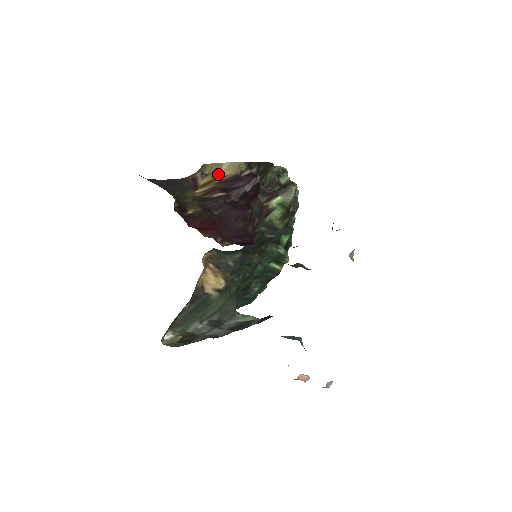
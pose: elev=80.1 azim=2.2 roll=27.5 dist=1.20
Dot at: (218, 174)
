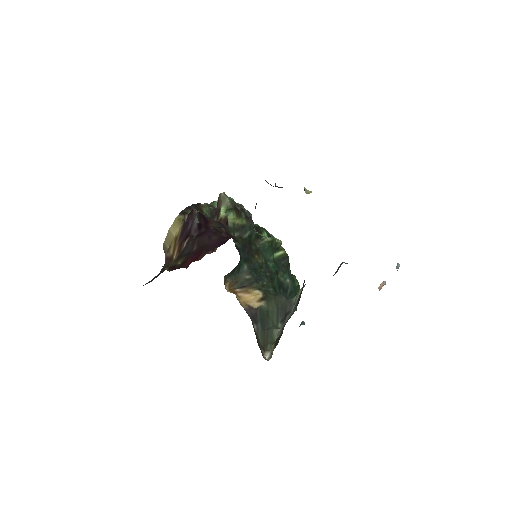
Dot at: (174, 238)
